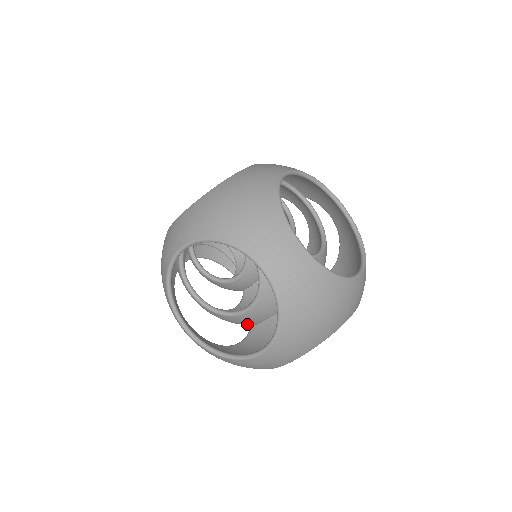
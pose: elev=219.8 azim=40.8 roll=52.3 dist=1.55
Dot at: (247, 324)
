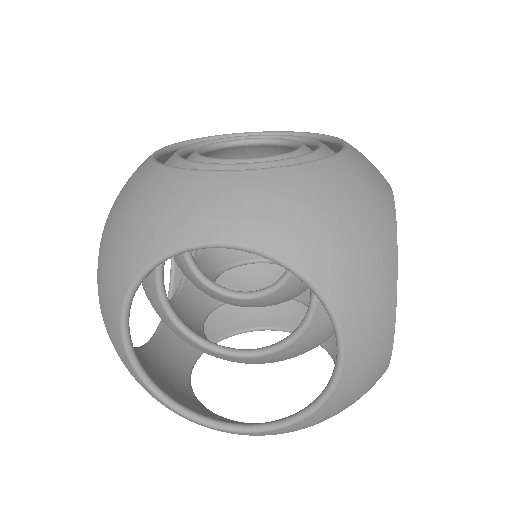
Dot at: occluded
